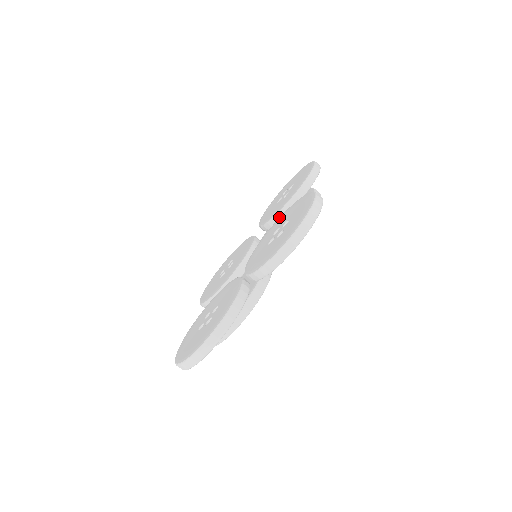
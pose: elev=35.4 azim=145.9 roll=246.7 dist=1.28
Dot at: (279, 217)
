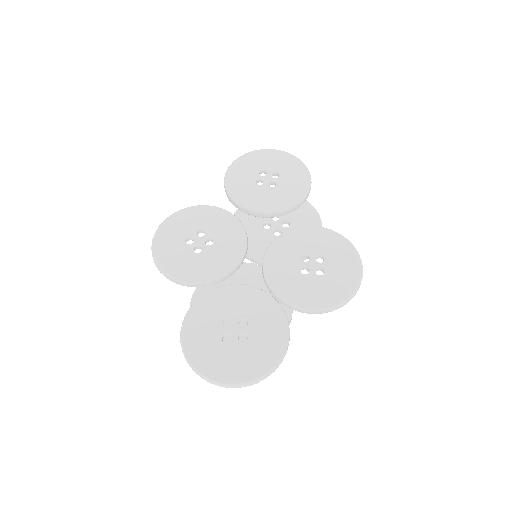
Dot at: (273, 215)
